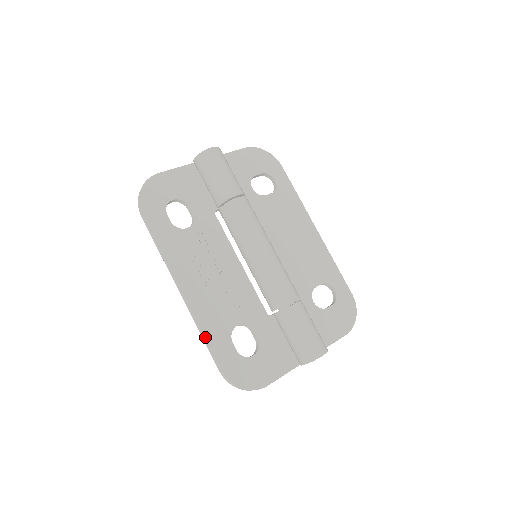
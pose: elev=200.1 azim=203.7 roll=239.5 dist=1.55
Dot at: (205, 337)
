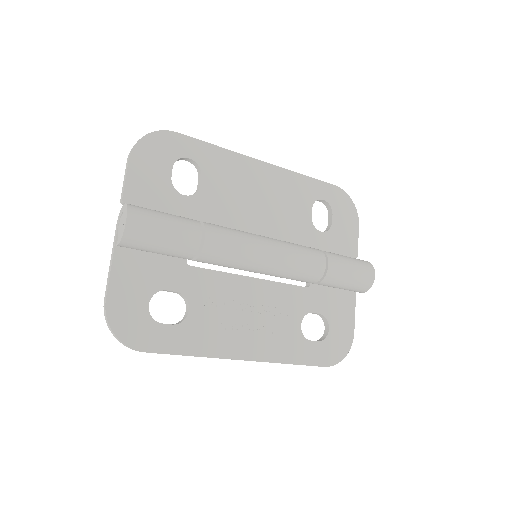
Dot at: (294, 364)
